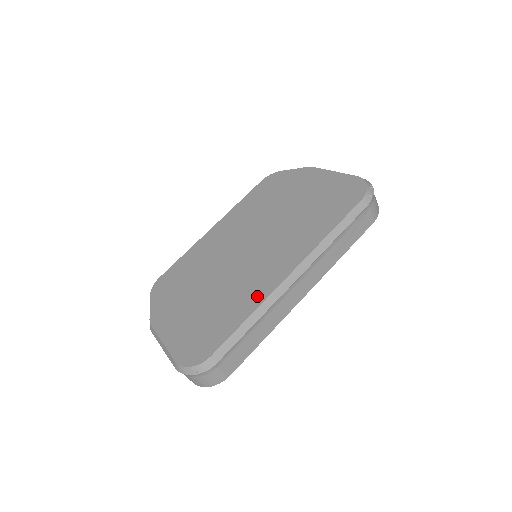
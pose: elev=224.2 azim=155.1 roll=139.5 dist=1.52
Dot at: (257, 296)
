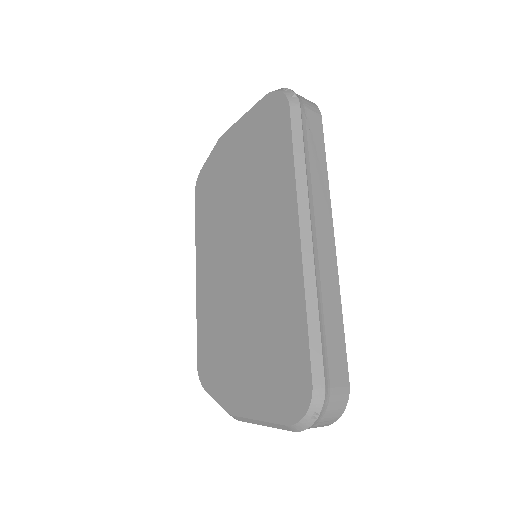
Dot at: (293, 285)
